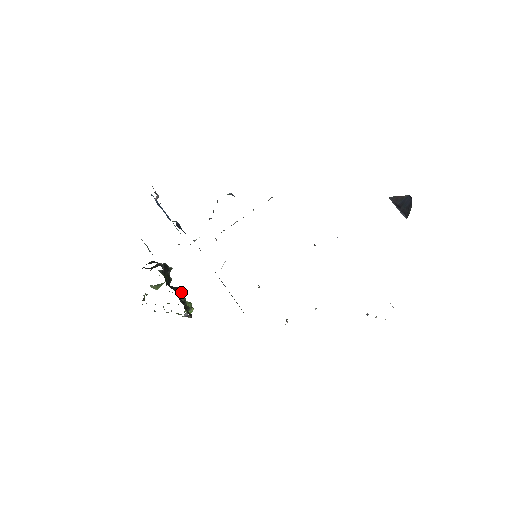
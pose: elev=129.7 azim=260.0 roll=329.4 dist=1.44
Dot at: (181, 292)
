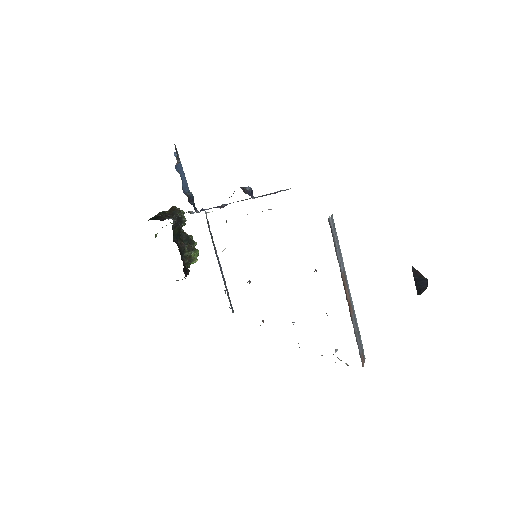
Dot at: occluded
